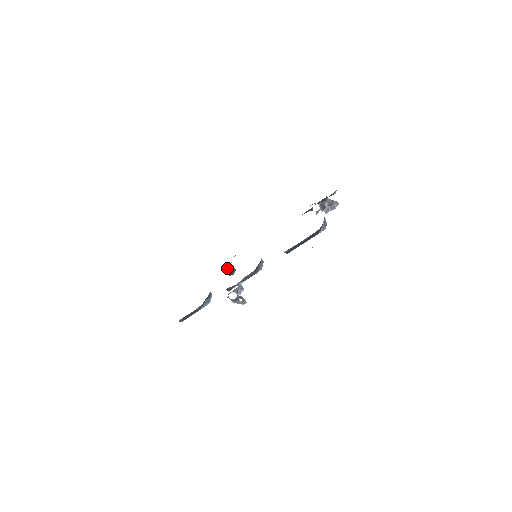
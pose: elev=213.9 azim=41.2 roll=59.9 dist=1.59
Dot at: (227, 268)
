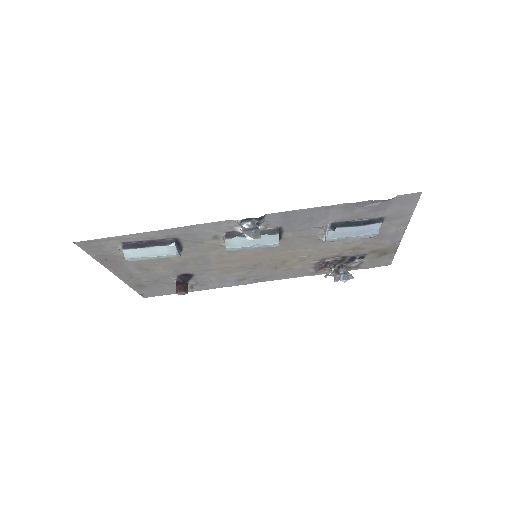
Dot at: (184, 281)
